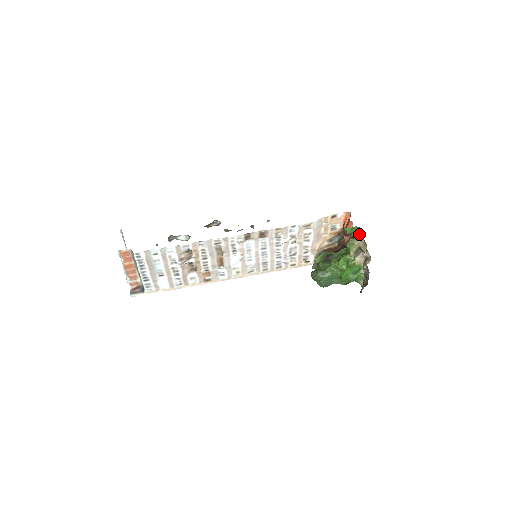
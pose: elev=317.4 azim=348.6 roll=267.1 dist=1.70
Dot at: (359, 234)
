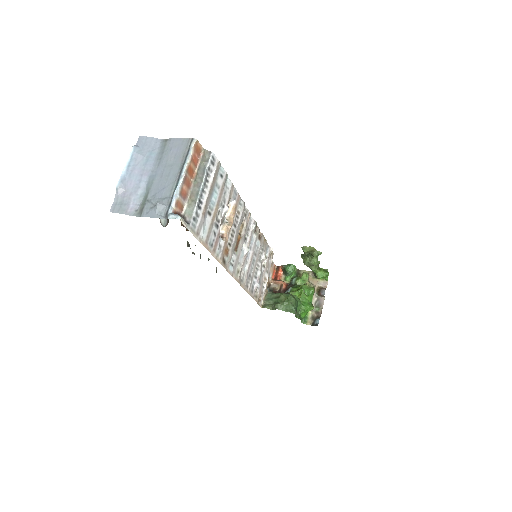
Dot at: (300, 275)
